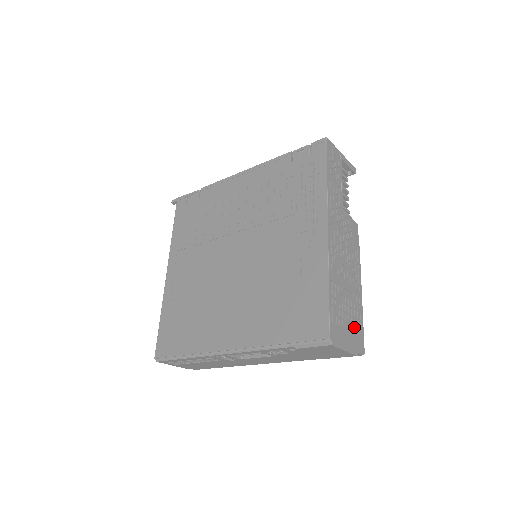
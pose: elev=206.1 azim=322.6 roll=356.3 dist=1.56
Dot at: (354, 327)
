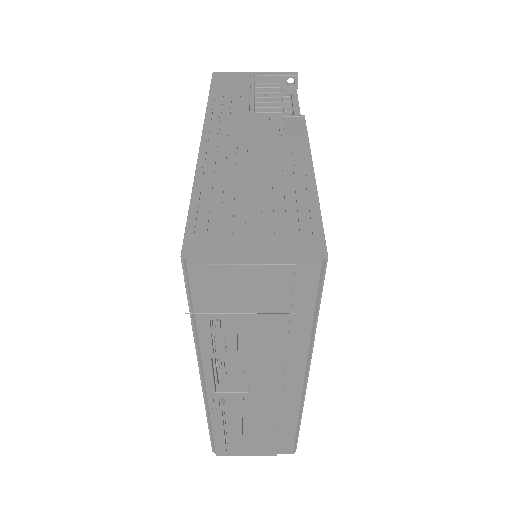
Dot at: (282, 227)
